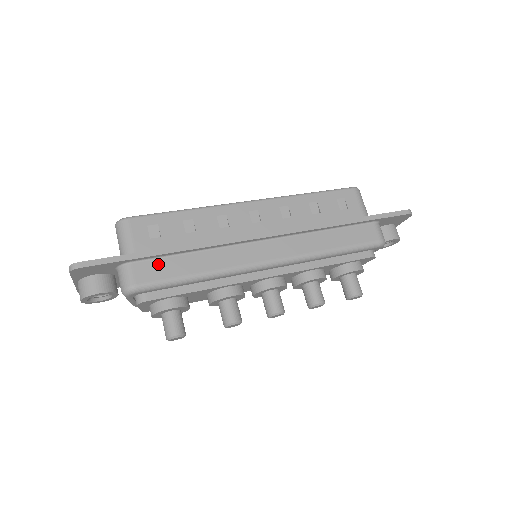
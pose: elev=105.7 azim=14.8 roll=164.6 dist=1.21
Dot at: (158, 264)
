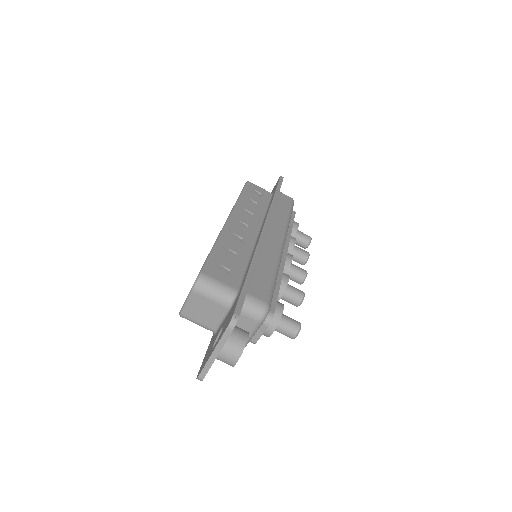
Dot at: (256, 282)
